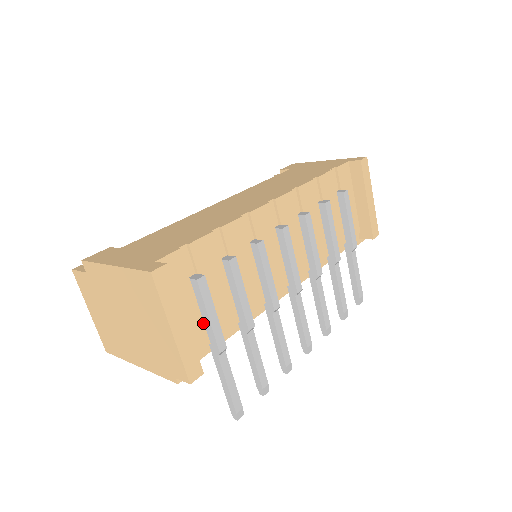
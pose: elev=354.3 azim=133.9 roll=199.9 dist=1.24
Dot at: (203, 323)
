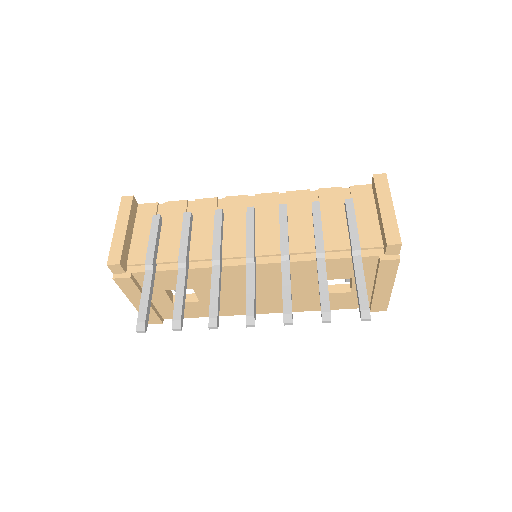
Dot at: occluded
